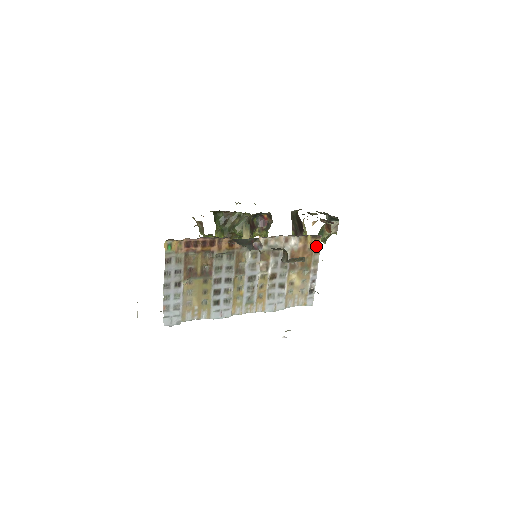
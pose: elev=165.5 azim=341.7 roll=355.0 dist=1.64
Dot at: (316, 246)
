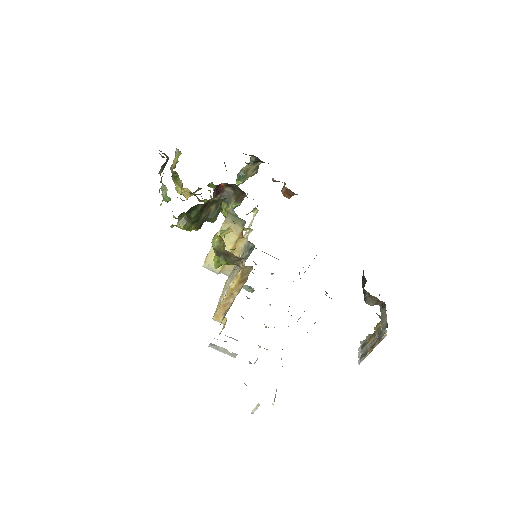
Dot at: occluded
